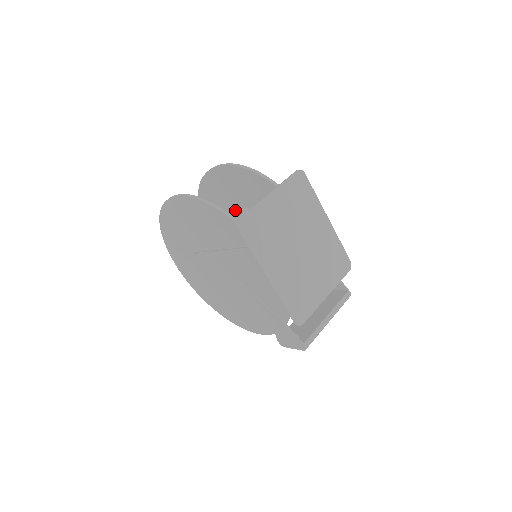
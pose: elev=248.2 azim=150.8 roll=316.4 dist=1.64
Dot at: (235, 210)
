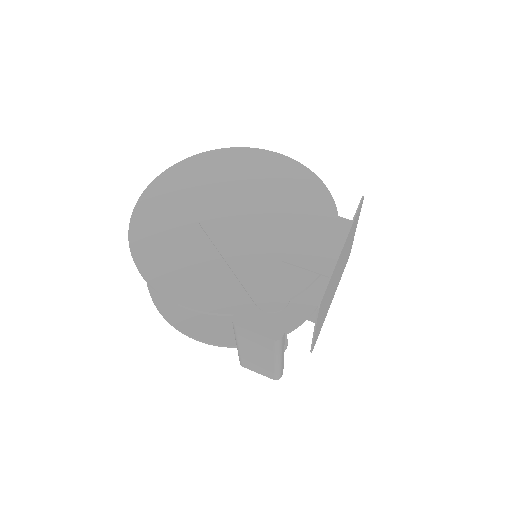
Dot at: occluded
